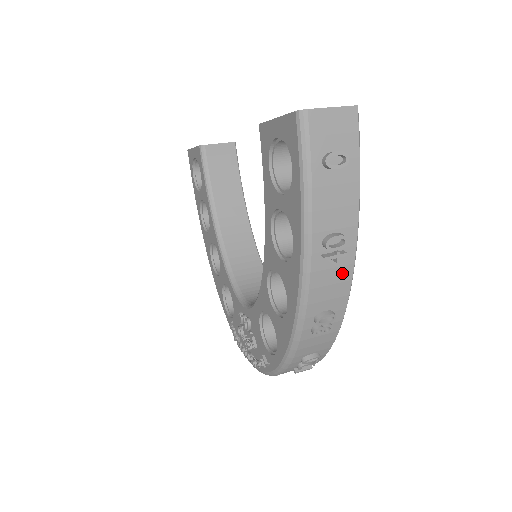
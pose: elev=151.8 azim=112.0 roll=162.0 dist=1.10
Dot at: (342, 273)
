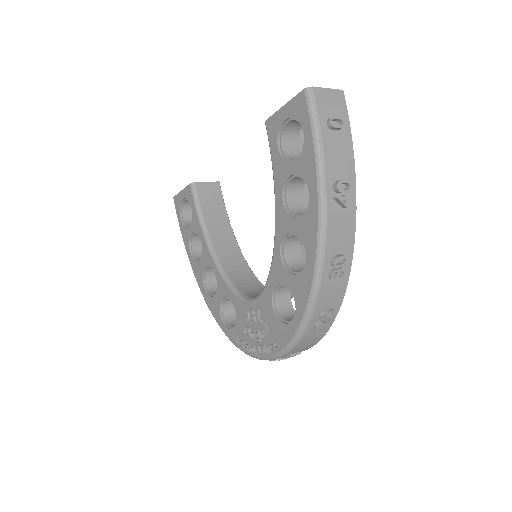
Dot at: (348, 218)
